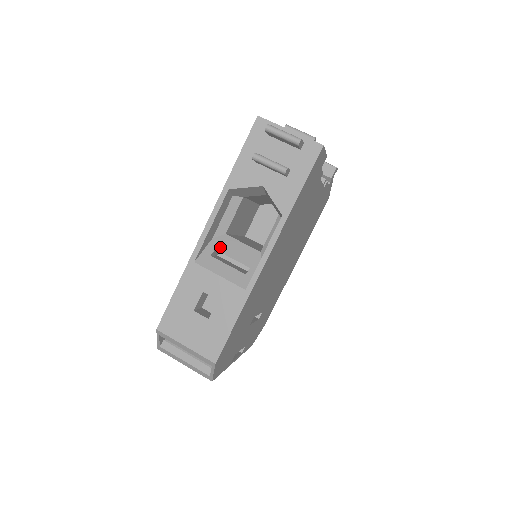
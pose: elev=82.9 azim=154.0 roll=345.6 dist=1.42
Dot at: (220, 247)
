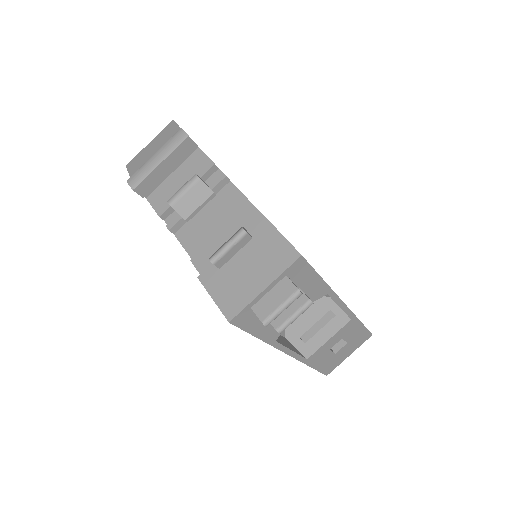
Dot at: (298, 333)
